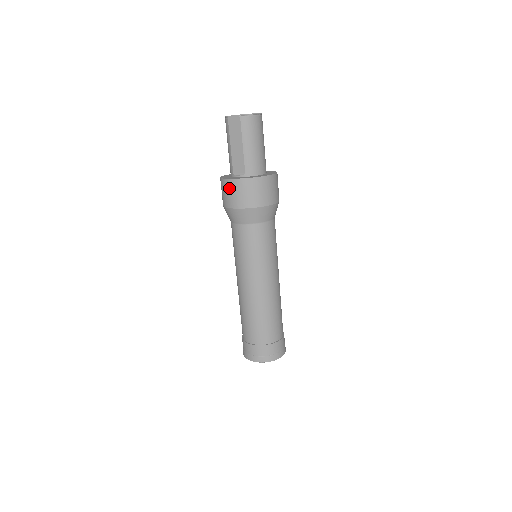
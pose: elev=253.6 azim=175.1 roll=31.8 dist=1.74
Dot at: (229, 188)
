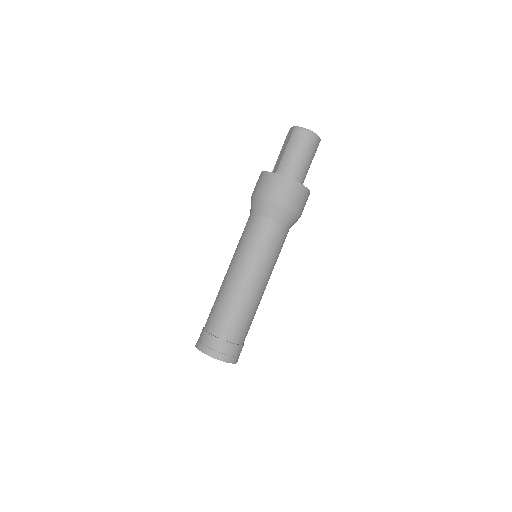
Dot at: (258, 180)
